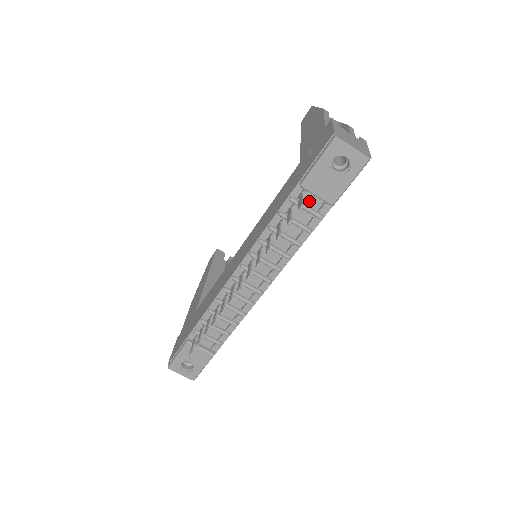
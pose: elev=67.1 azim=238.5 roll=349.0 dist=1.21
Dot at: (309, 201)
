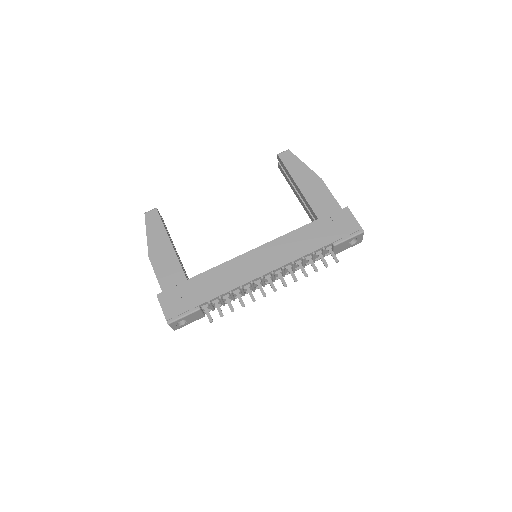
Dot at: occluded
